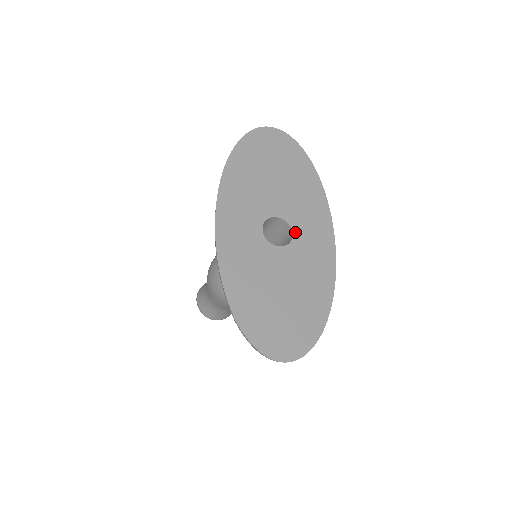
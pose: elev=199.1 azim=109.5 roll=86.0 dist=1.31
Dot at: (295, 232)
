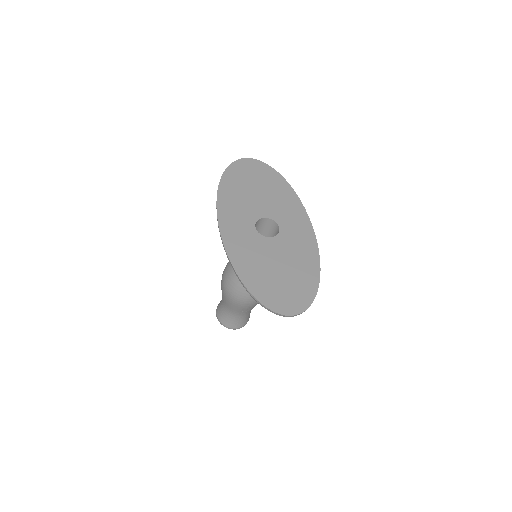
Dot at: (281, 226)
